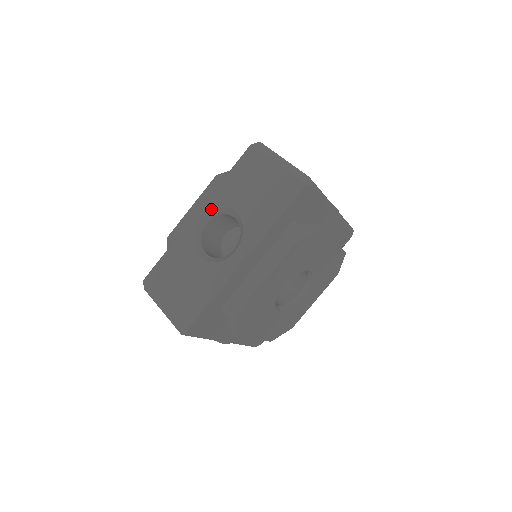
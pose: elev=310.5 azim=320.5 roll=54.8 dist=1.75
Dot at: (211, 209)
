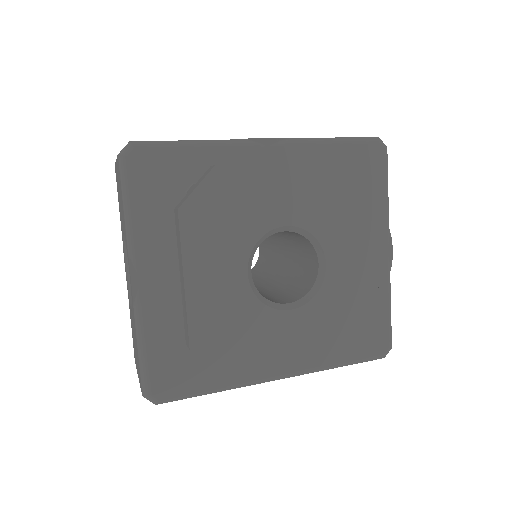
Dot at: occluded
